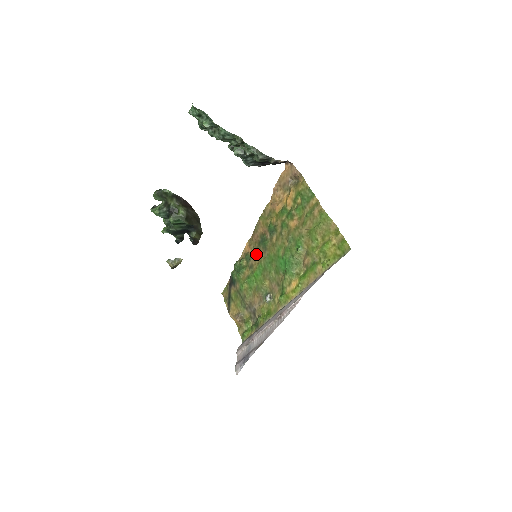
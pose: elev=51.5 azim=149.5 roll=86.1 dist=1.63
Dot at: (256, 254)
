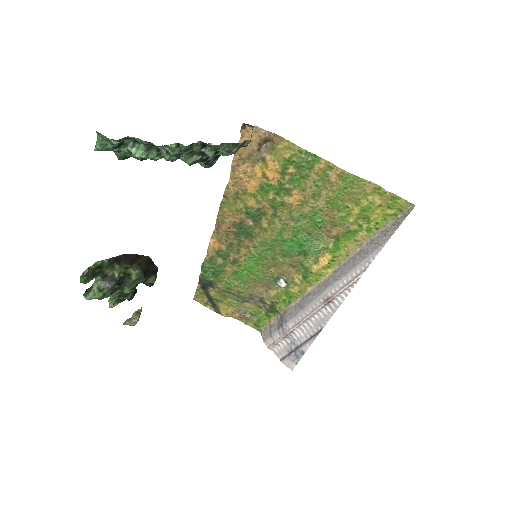
Dot at: (235, 247)
